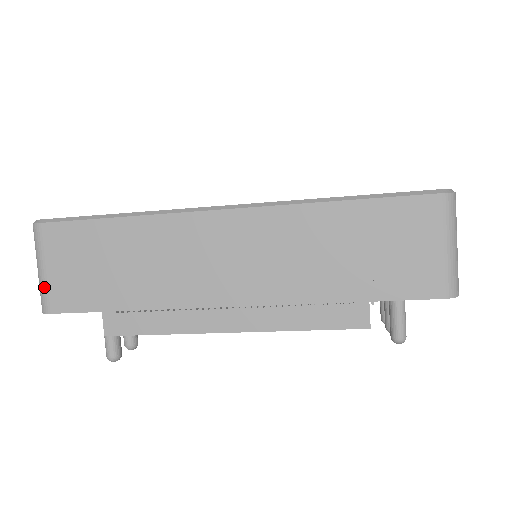
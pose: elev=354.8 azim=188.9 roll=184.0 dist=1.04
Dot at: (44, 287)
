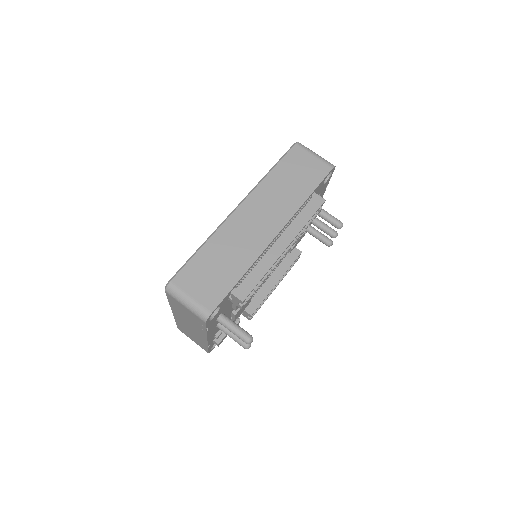
Dot at: (198, 305)
